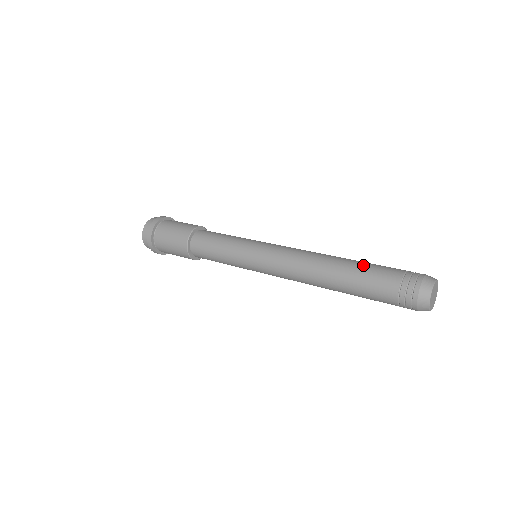
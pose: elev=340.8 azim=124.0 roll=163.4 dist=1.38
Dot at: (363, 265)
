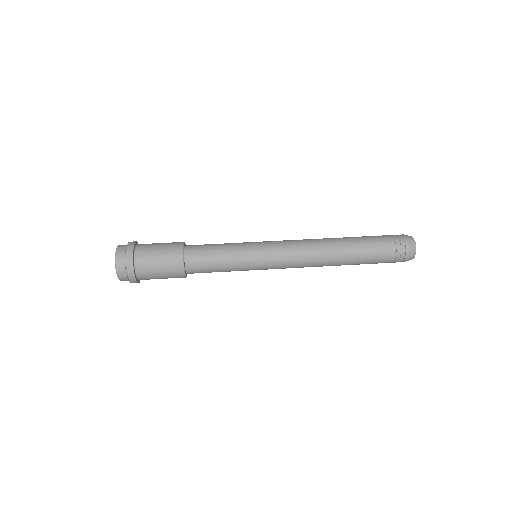
Dot at: occluded
